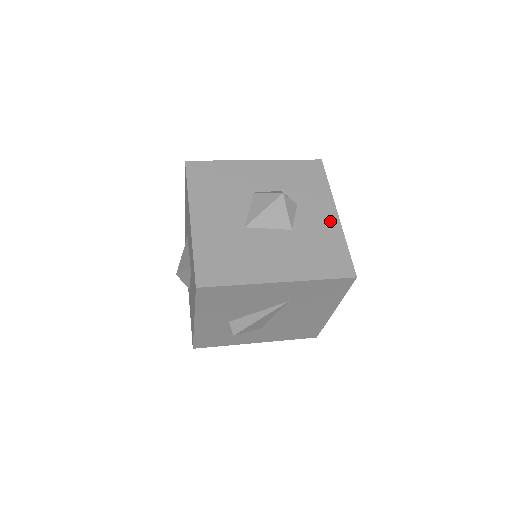
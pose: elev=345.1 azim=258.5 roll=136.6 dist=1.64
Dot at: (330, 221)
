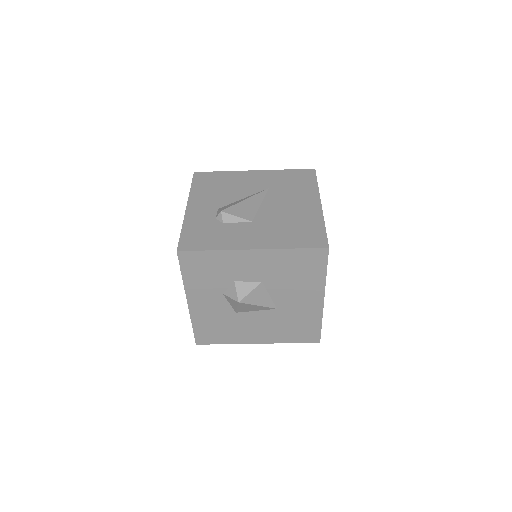
Dot at: occluded
